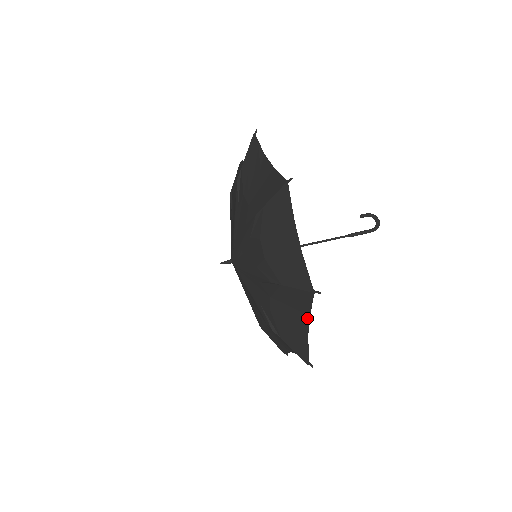
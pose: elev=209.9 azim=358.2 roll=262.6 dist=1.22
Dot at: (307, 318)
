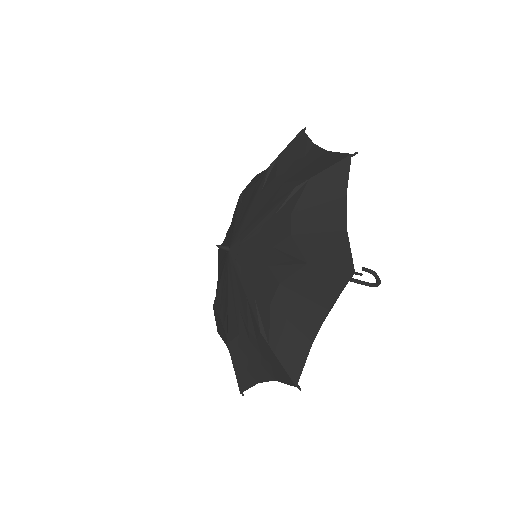
Dot at: (324, 314)
